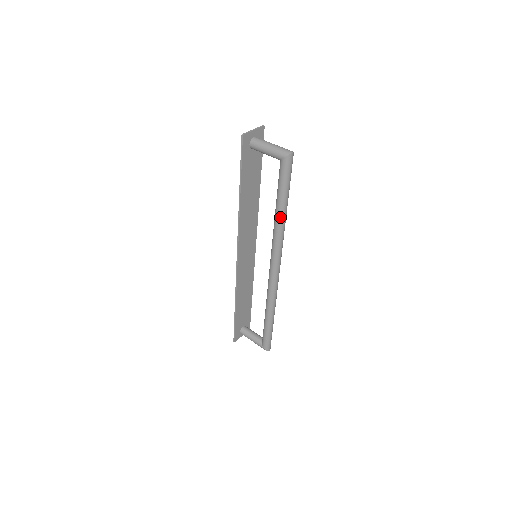
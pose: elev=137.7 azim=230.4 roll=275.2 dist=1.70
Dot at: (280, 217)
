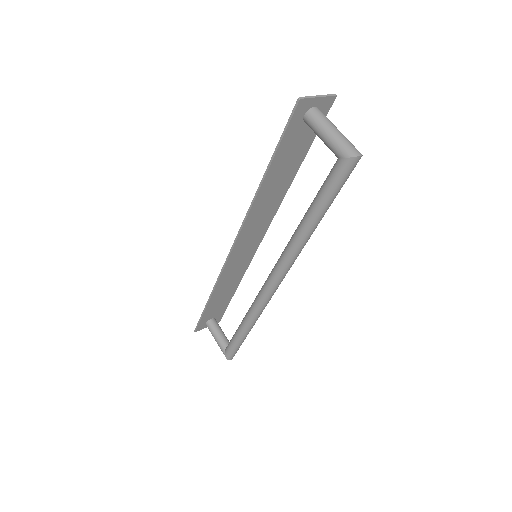
Dot at: (305, 230)
